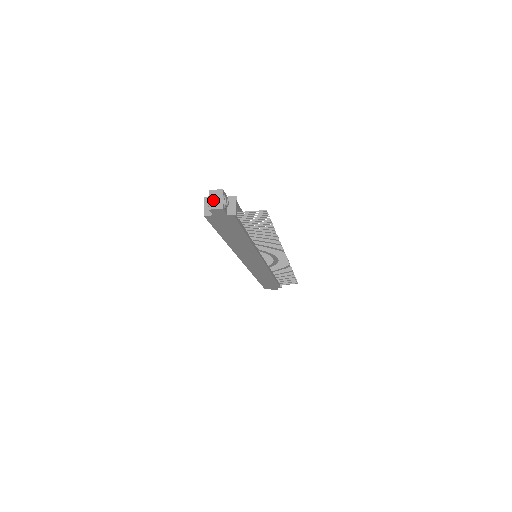
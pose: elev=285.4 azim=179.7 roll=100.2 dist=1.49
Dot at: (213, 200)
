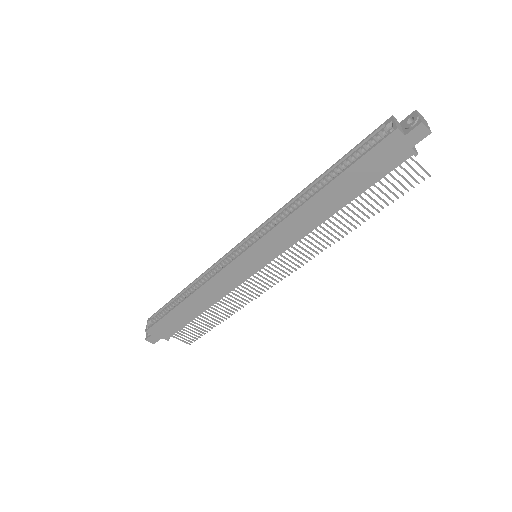
Dot at: (422, 119)
